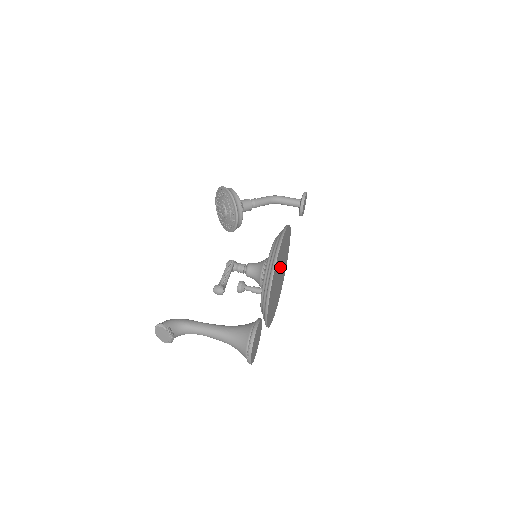
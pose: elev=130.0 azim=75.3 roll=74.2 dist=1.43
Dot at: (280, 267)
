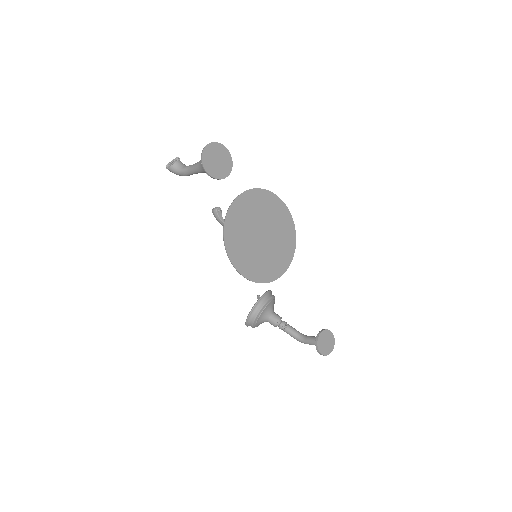
Dot at: (268, 229)
